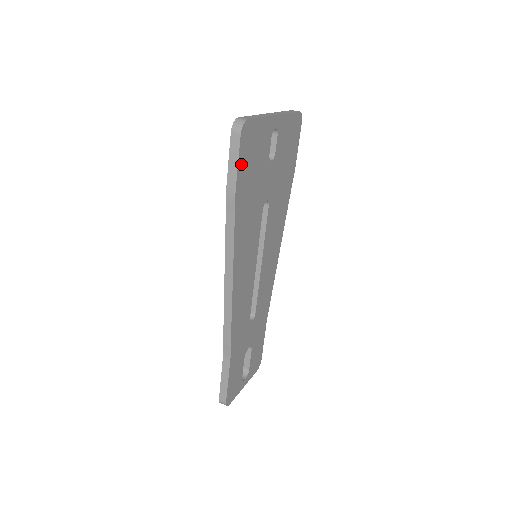
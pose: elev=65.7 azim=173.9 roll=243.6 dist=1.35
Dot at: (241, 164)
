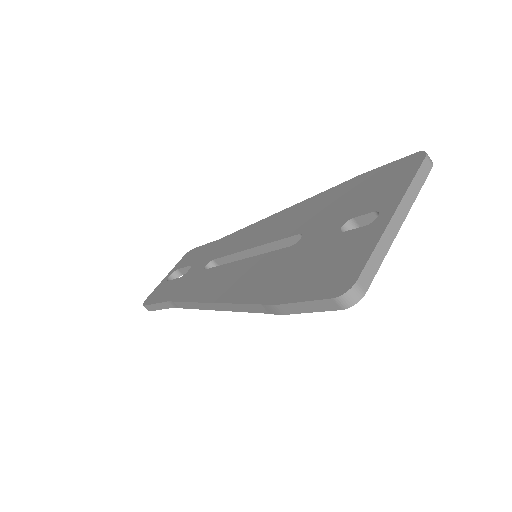
Dot at: occluded
